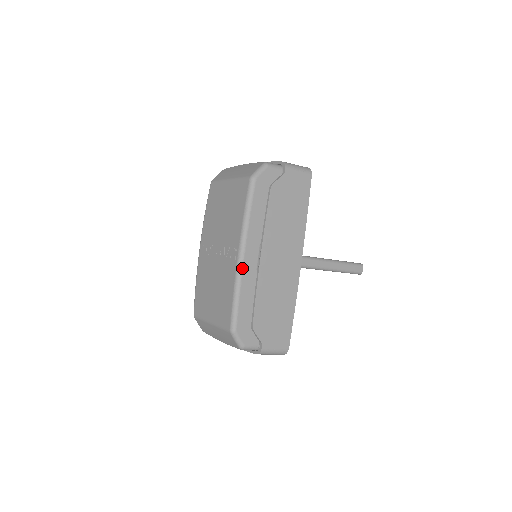
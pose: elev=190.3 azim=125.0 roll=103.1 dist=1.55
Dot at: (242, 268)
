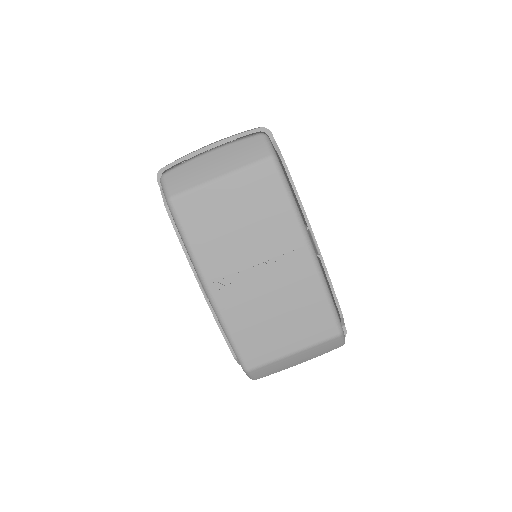
Dot at: (319, 263)
